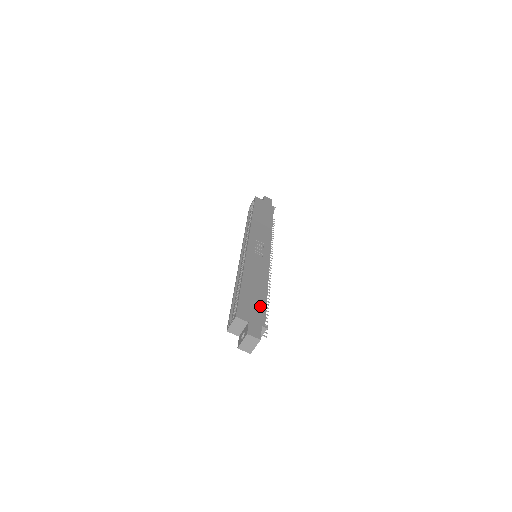
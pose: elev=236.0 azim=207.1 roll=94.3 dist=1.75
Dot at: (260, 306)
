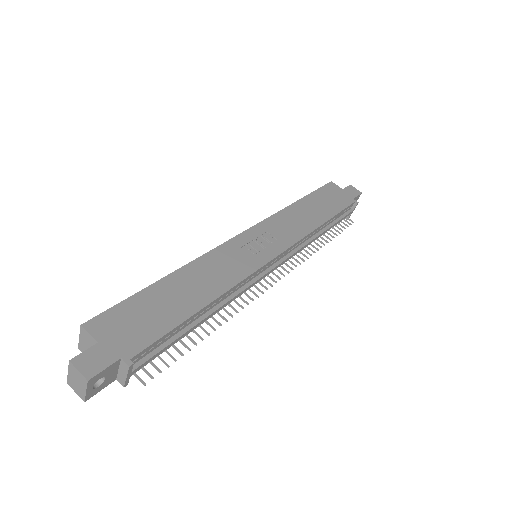
Dot at: (158, 325)
